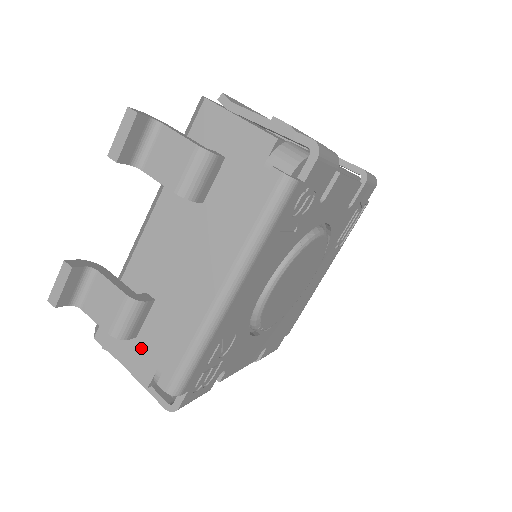
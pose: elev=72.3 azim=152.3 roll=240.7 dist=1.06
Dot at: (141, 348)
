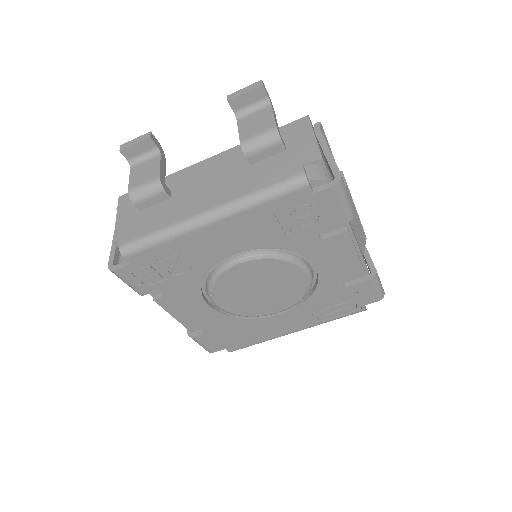
Dot at: (135, 218)
